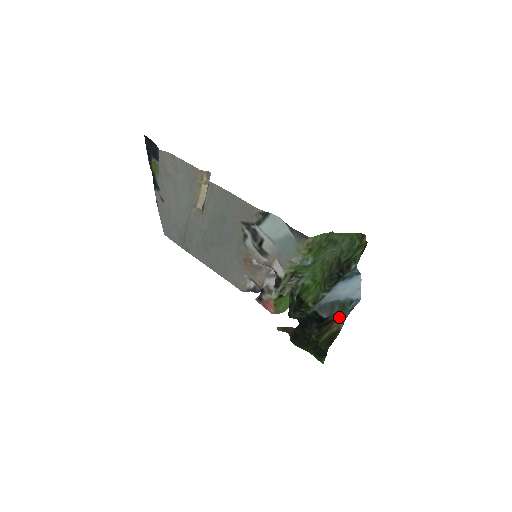
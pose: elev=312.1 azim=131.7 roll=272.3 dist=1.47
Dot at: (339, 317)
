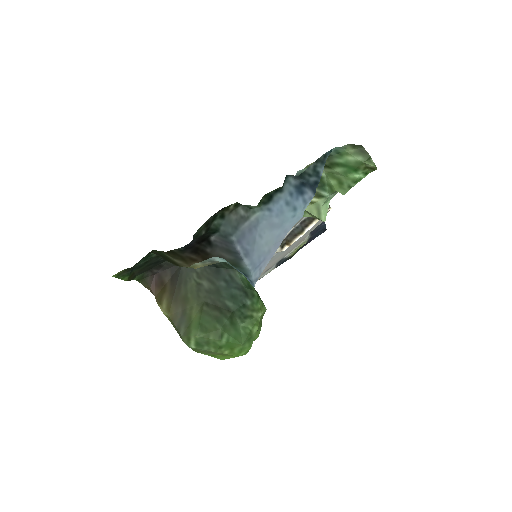
Dot at: occluded
